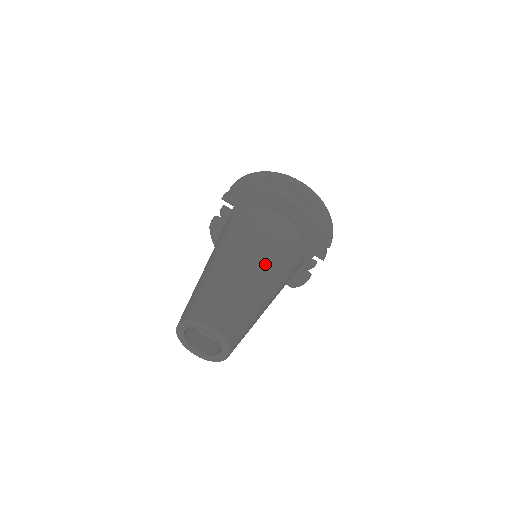
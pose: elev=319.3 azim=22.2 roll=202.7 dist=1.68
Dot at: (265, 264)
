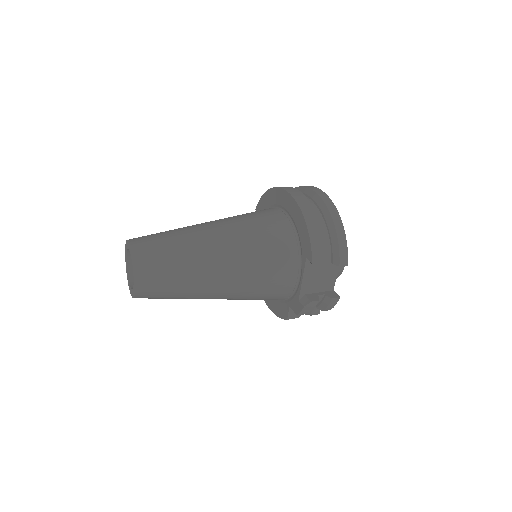
Dot at: (227, 231)
